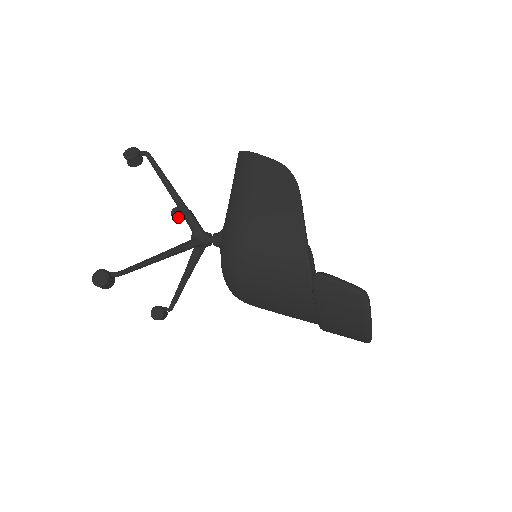
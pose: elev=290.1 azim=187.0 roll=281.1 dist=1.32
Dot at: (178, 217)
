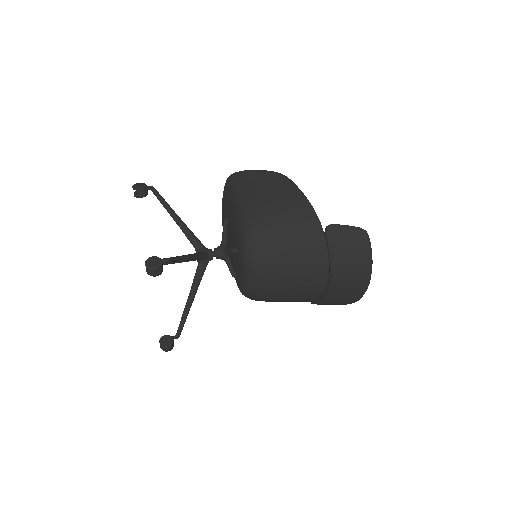
Dot at: occluded
